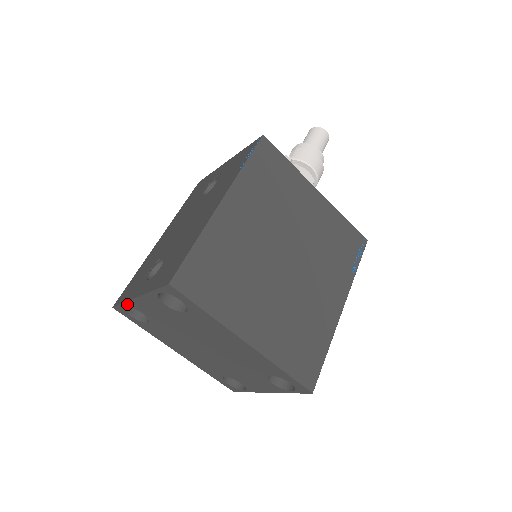
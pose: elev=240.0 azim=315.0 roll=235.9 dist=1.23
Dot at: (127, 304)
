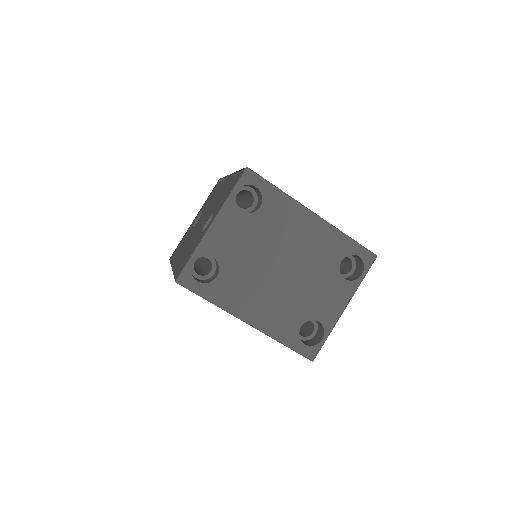
Dot at: (197, 253)
